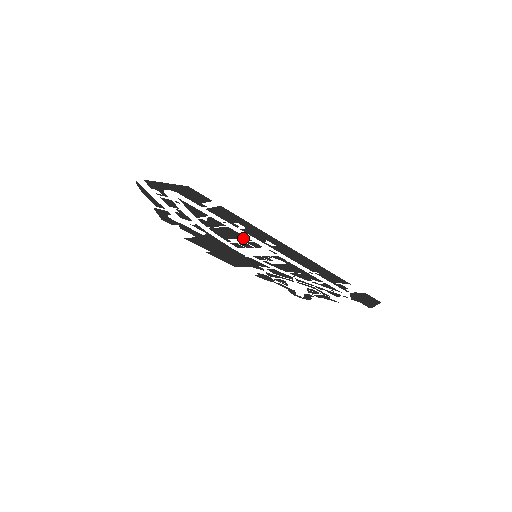
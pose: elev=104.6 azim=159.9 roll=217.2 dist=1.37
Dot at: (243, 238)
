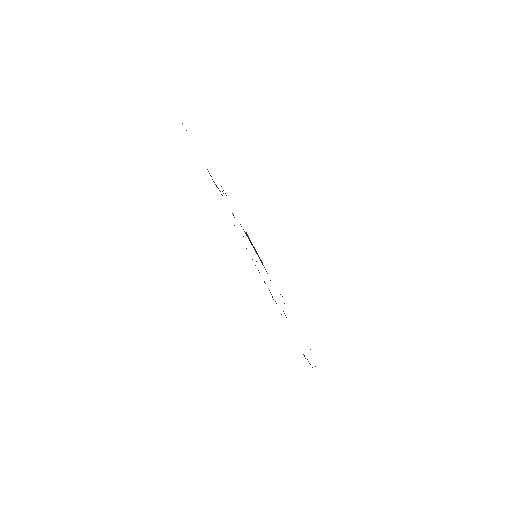
Dot at: occluded
